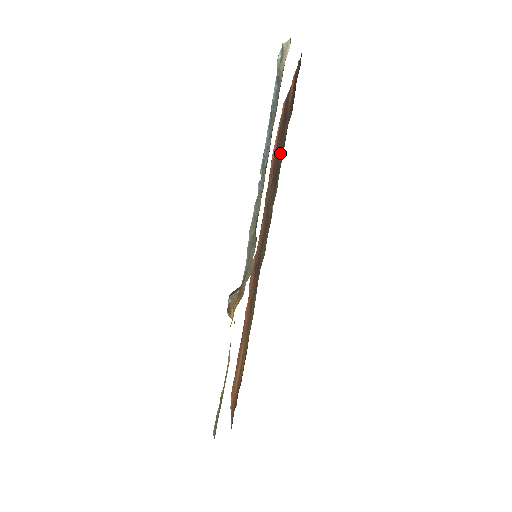
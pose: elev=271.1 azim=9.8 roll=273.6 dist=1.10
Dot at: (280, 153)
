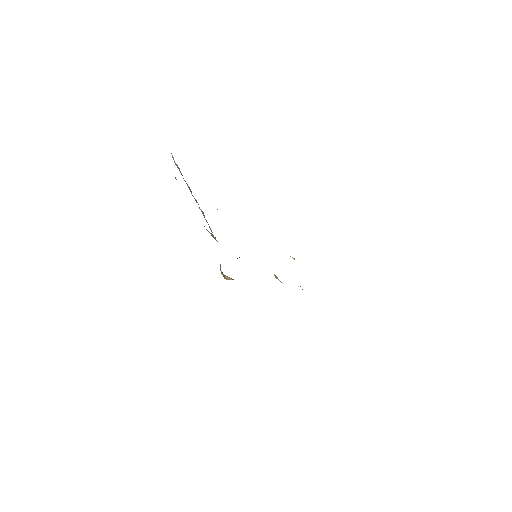
Dot at: occluded
